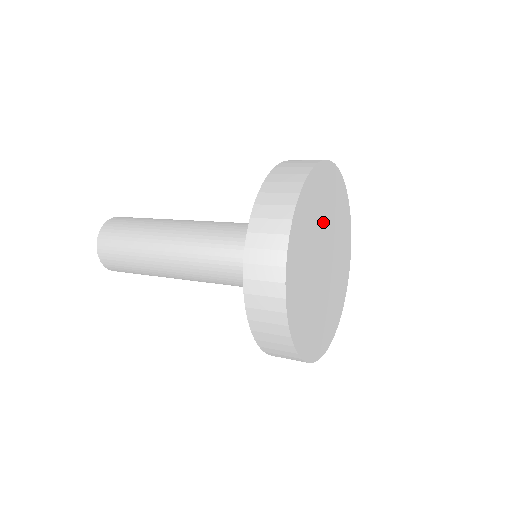
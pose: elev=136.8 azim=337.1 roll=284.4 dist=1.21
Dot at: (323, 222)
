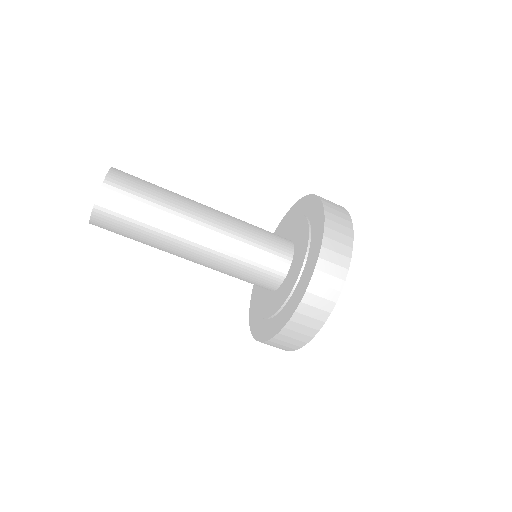
Dot at: occluded
